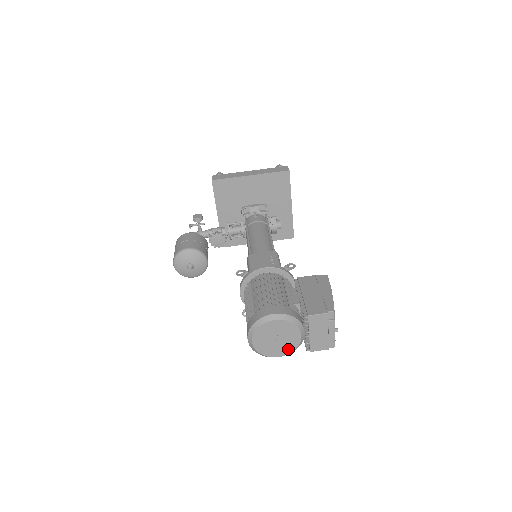
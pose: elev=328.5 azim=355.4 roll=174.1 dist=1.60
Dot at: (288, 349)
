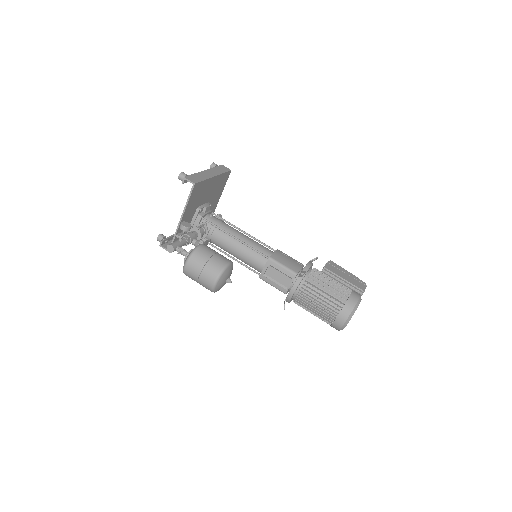
Dot at: occluded
